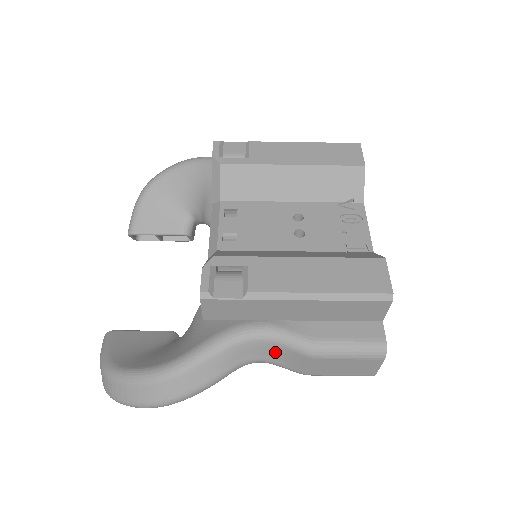
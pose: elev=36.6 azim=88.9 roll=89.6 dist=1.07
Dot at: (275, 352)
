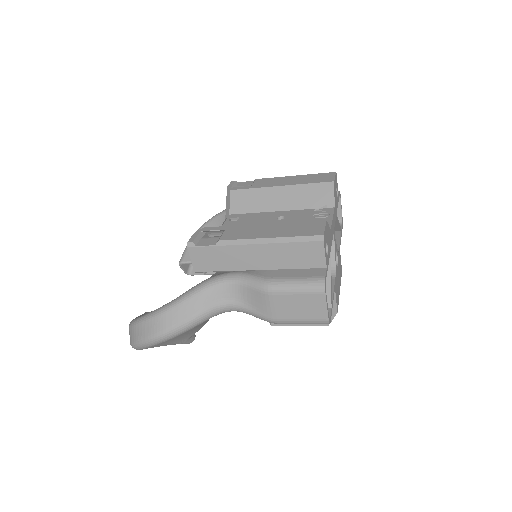
Dot at: (244, 295)
